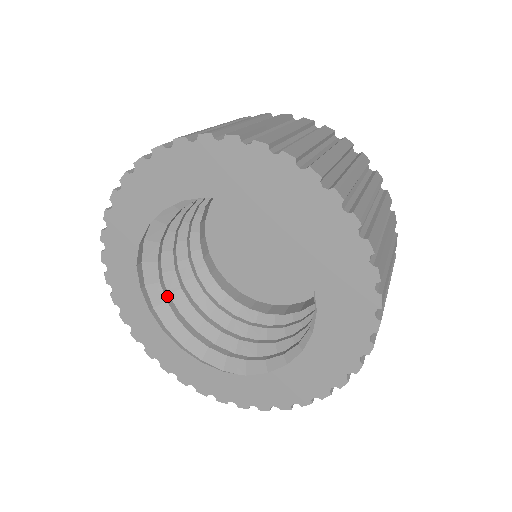
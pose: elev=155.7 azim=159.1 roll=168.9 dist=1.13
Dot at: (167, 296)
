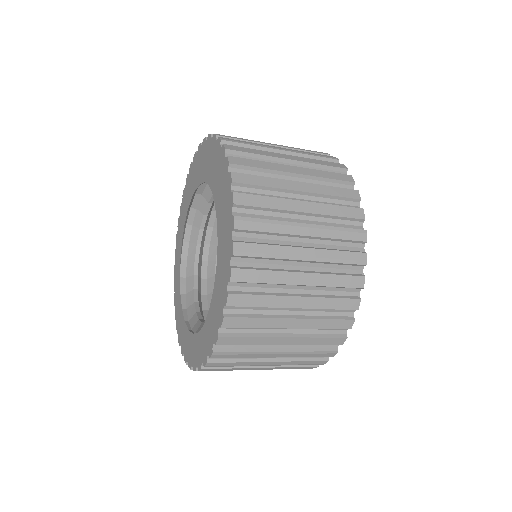
Dot at: (197, 300)
